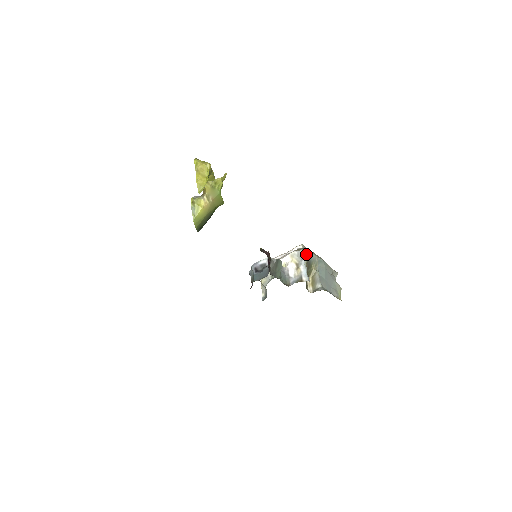
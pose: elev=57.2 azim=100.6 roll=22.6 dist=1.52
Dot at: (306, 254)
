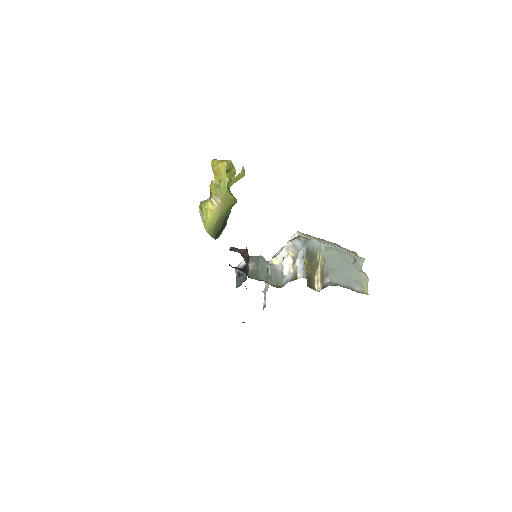
Dot at: (302, 243)
